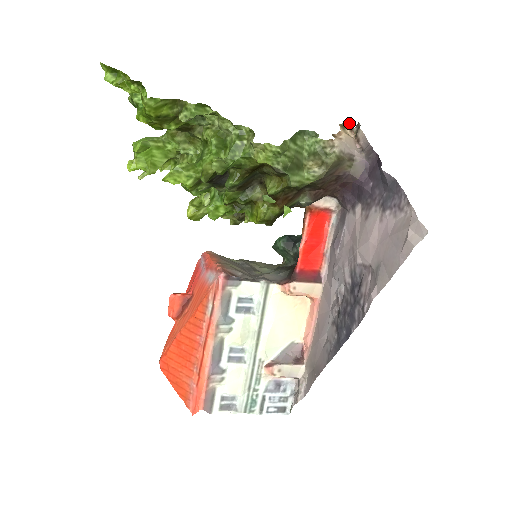
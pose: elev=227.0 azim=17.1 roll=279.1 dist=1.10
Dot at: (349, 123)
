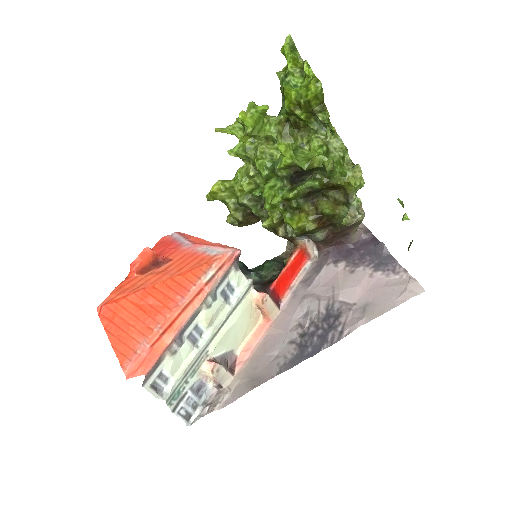
Dot at: occluded
